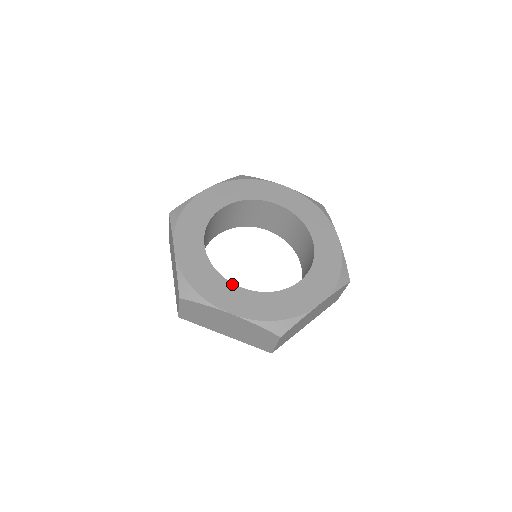
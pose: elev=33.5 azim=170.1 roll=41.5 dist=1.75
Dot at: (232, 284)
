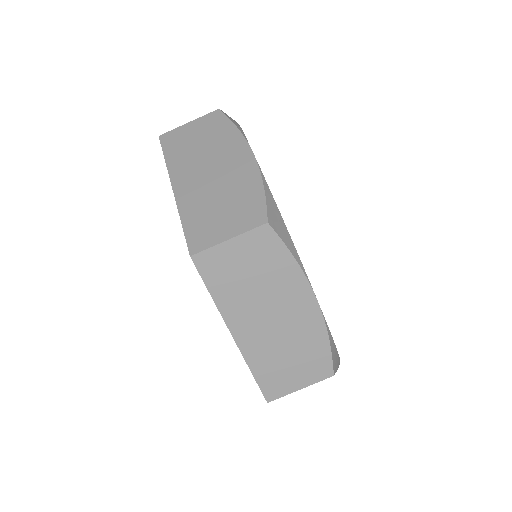
Dot at: occluded
